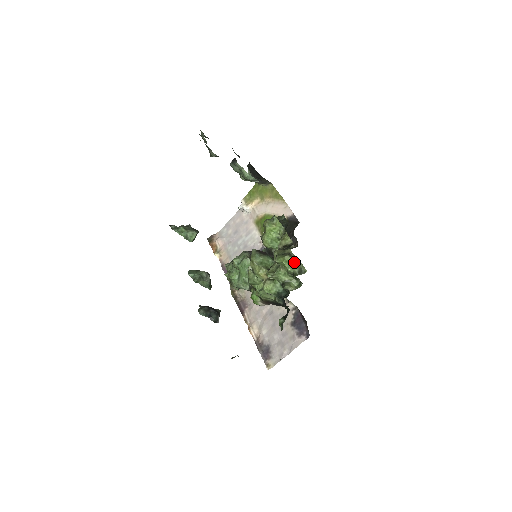
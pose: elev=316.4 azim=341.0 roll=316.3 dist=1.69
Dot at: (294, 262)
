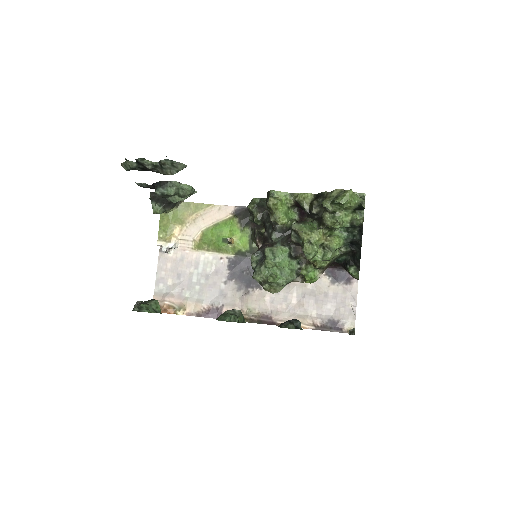
Dot at: (354, 193)
